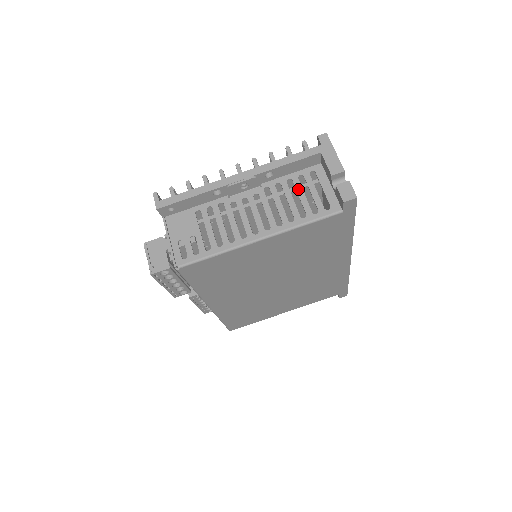
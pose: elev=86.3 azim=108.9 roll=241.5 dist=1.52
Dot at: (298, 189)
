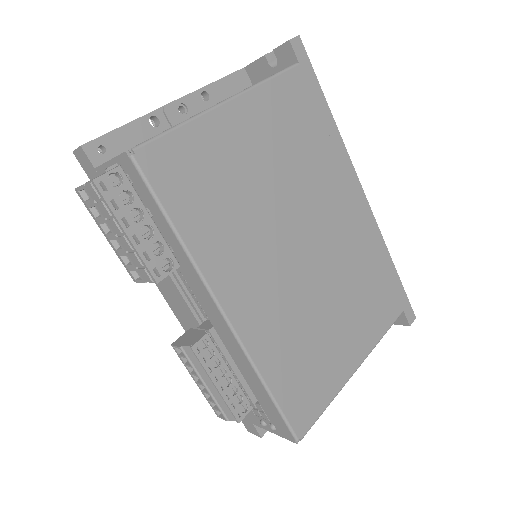
Dot at: occluded
